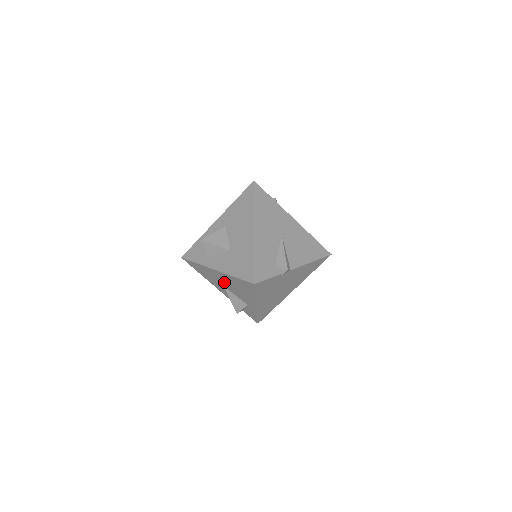
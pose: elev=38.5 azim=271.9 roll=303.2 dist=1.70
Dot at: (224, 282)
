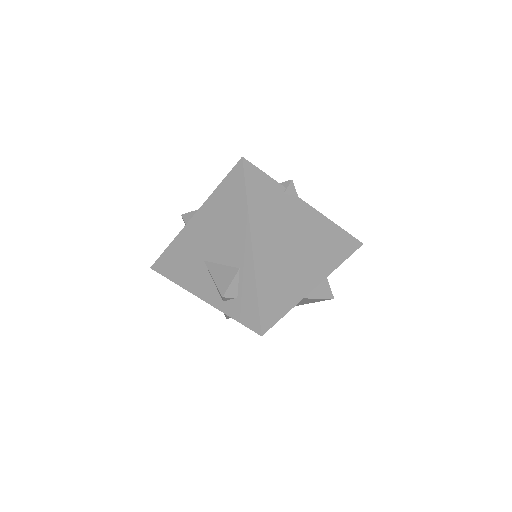
Dot at: (205, 240)
